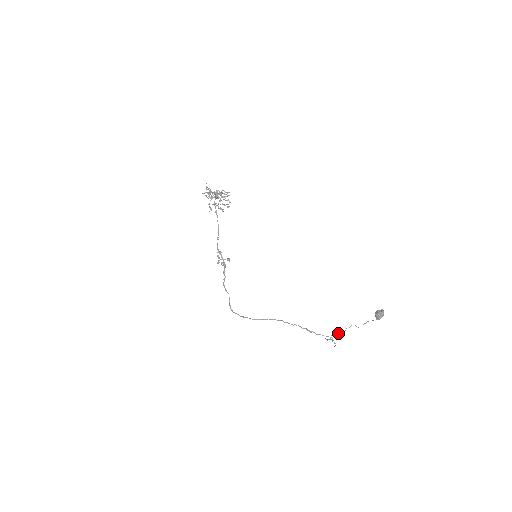
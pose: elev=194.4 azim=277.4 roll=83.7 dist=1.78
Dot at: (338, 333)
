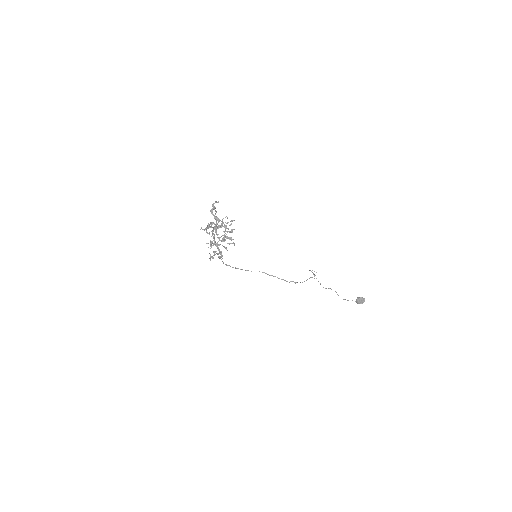
Dot at: occluded
